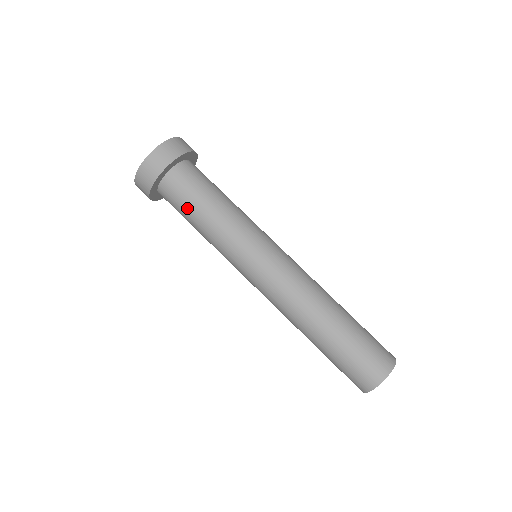
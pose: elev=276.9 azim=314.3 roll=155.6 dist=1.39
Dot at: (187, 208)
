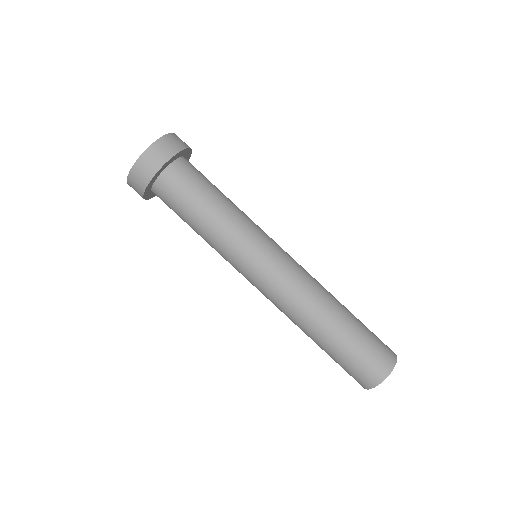
Dot at: (195, 196)
